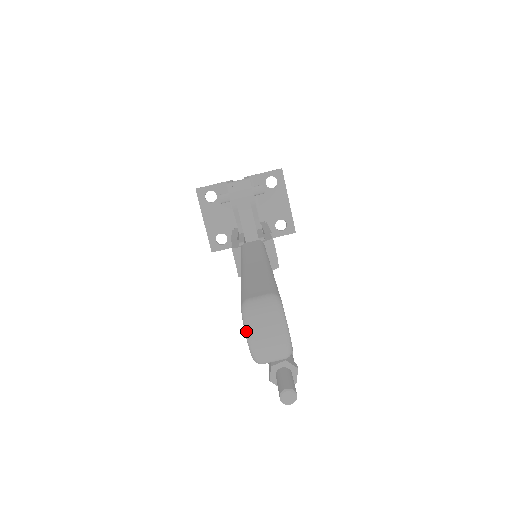
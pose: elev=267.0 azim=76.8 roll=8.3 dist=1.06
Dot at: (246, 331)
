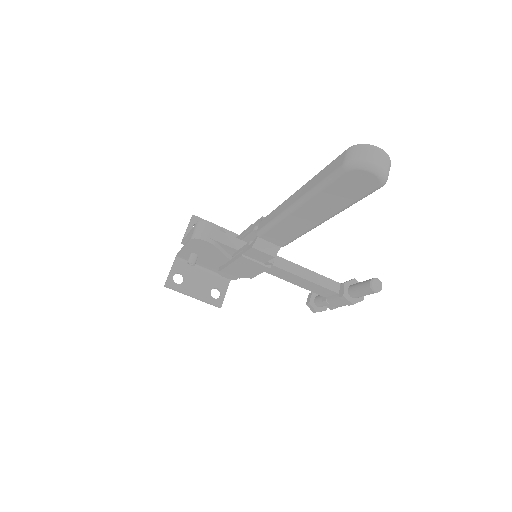
Dot at: (366, 168)
